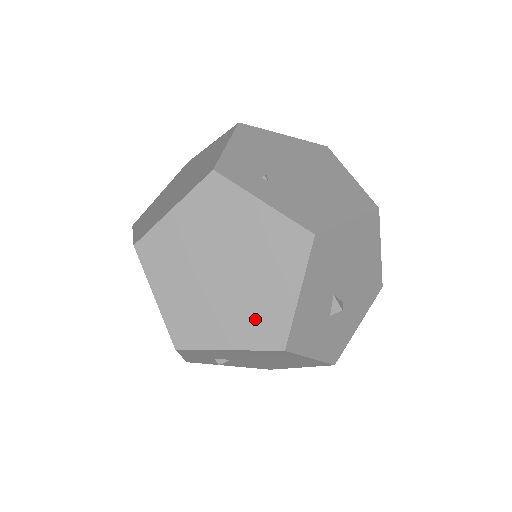
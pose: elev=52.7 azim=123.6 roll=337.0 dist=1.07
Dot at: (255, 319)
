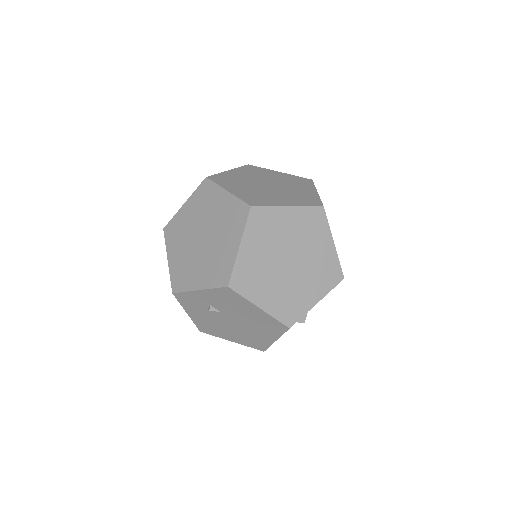
Dot at: (287, 301)
